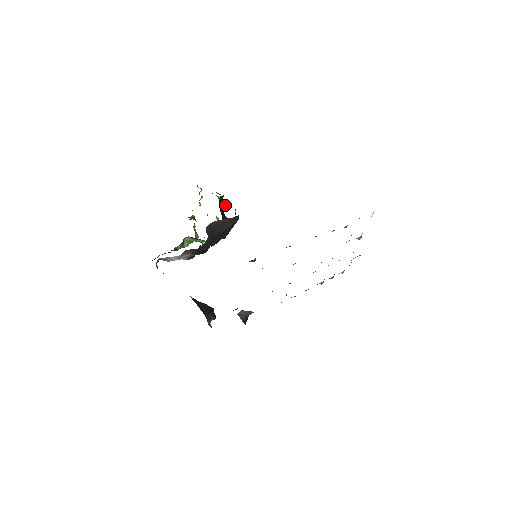
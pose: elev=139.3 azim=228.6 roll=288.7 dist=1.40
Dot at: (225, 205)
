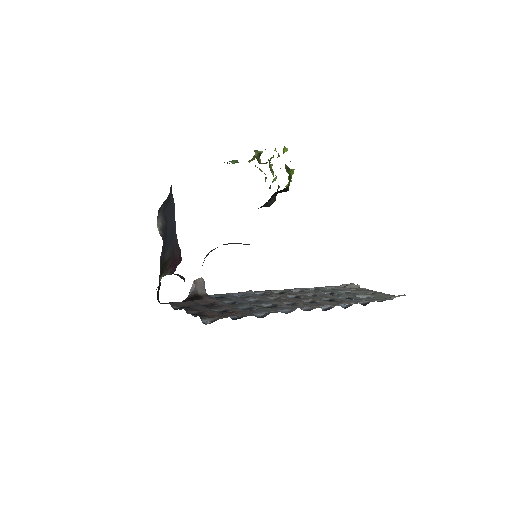
Dot at: occluded
